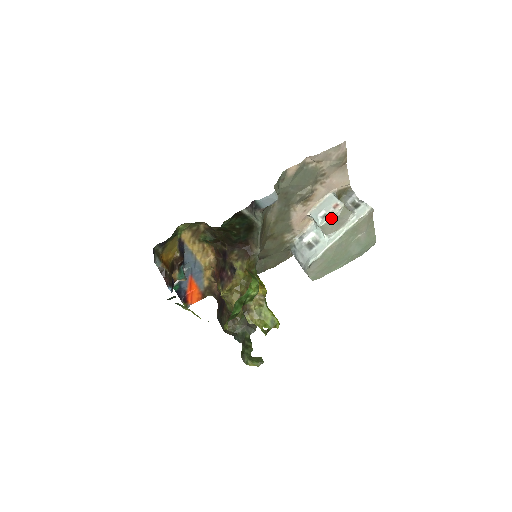
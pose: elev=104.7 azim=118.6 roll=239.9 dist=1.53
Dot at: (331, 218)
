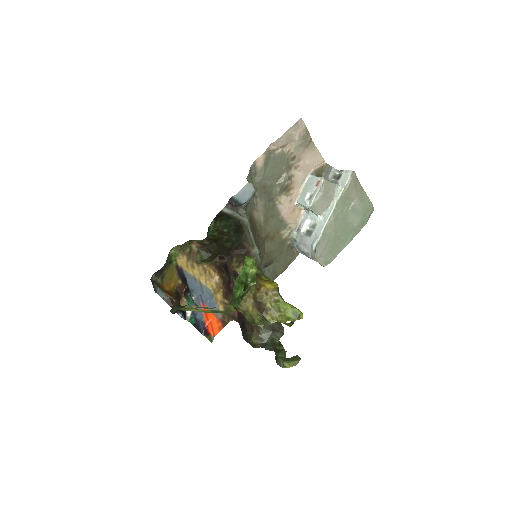
Dot at: (317, 195)
